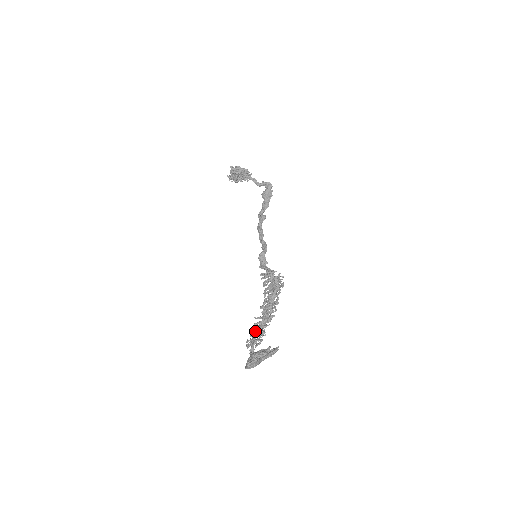
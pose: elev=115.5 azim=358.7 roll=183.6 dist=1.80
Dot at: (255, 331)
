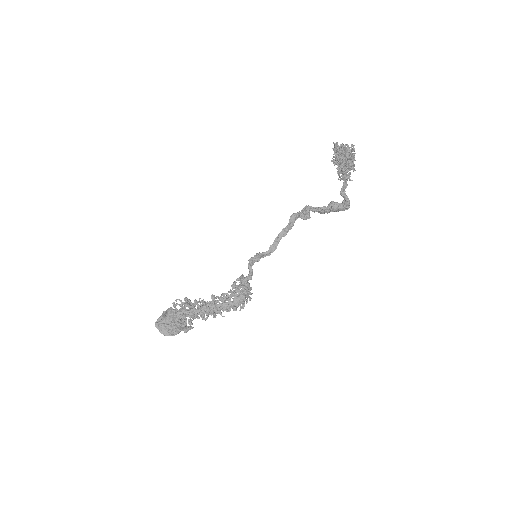
Dot at: (188, 313)
